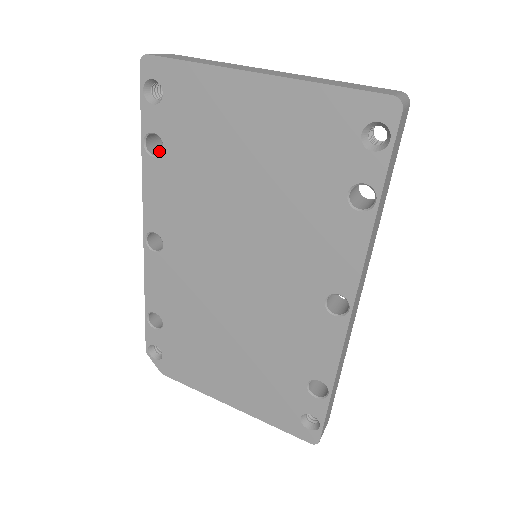
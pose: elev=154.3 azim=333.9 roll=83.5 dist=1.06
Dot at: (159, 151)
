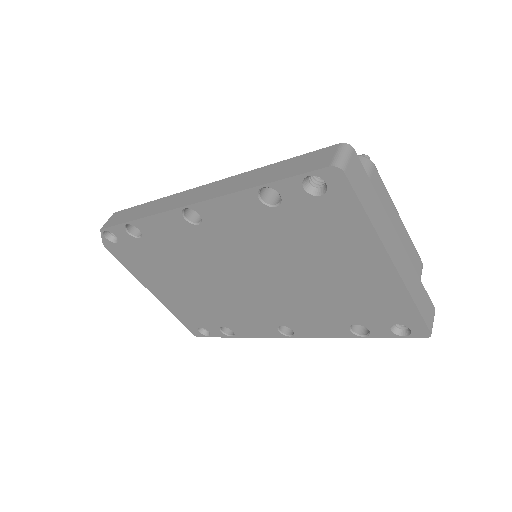
Dot at: occluded
